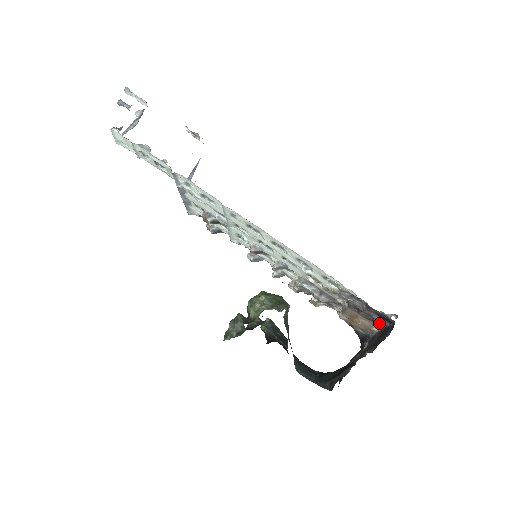
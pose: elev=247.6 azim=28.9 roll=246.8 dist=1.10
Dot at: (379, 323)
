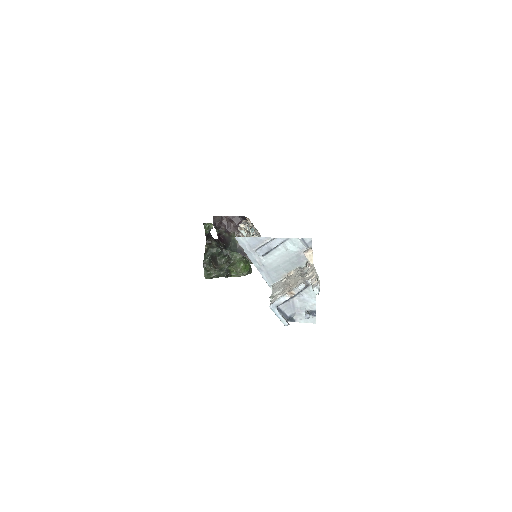
Dot at: occluded
